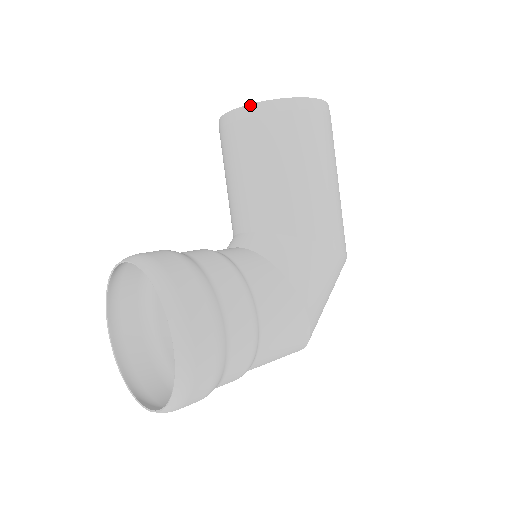
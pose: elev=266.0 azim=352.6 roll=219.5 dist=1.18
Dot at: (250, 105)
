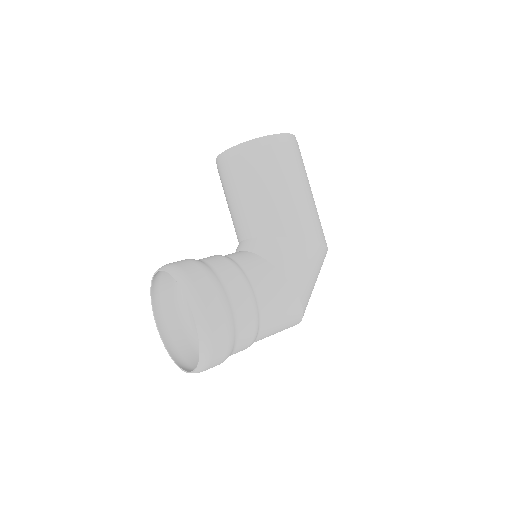
Dot at: (233, 147)
